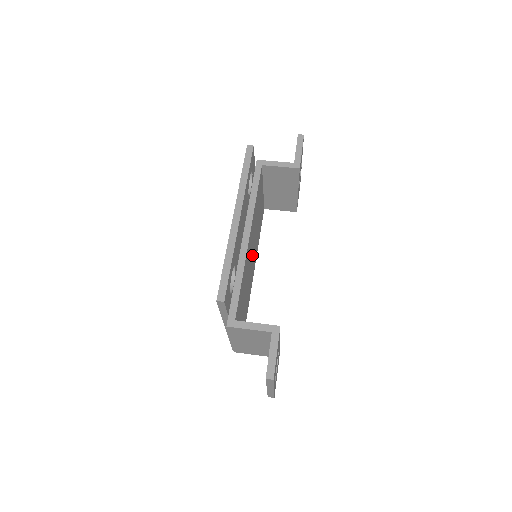
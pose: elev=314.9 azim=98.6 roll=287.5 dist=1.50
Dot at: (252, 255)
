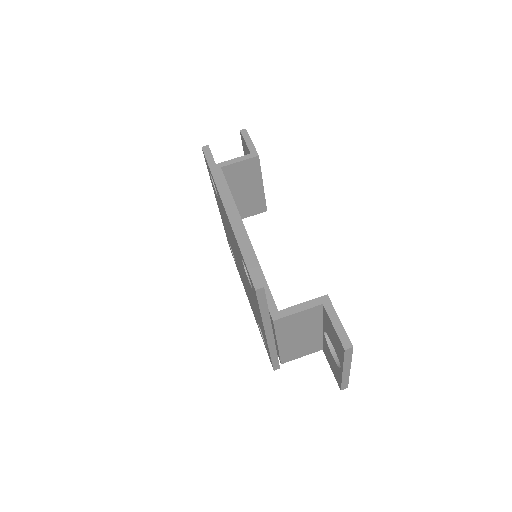
Dot at: occluded
